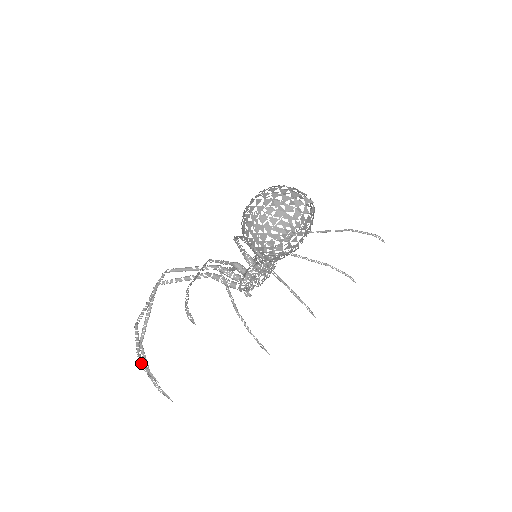
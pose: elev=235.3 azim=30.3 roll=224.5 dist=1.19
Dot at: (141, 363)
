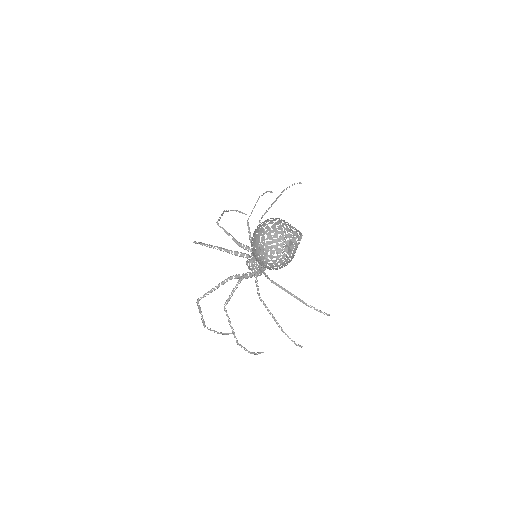
Dot at: (252, 353)
